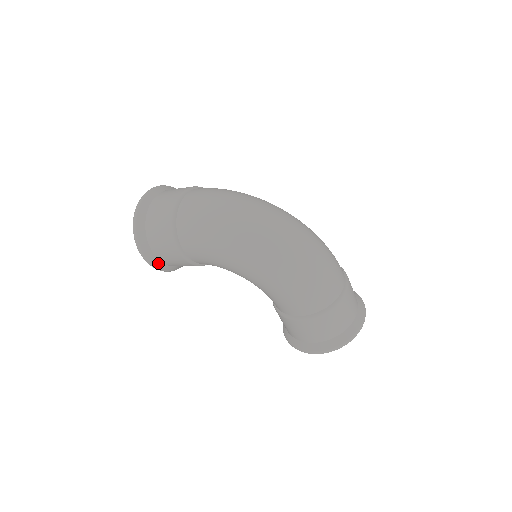
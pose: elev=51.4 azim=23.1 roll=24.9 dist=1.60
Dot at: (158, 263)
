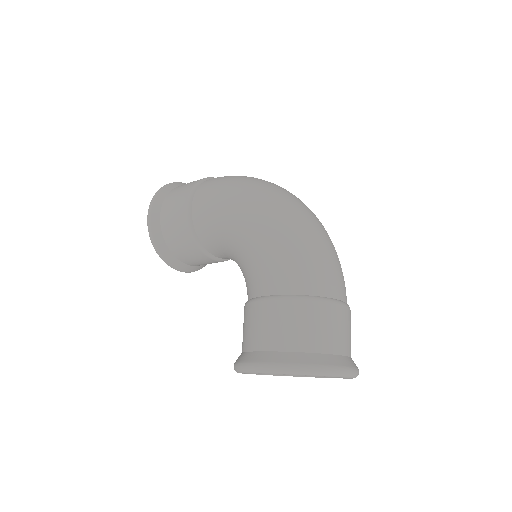
Dot at: (157, 225)
